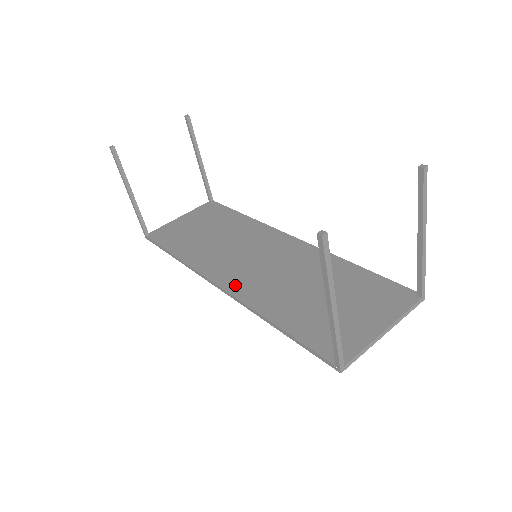
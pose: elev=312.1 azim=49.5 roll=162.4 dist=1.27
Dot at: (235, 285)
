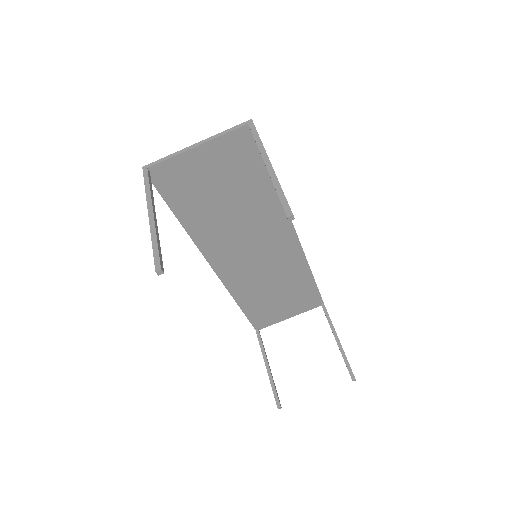
Dot at: (227, 274)
